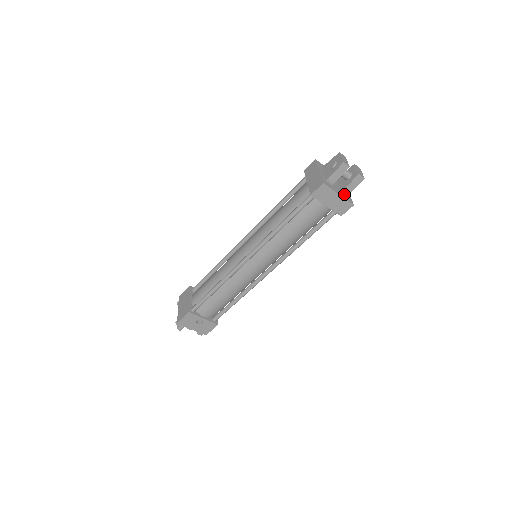
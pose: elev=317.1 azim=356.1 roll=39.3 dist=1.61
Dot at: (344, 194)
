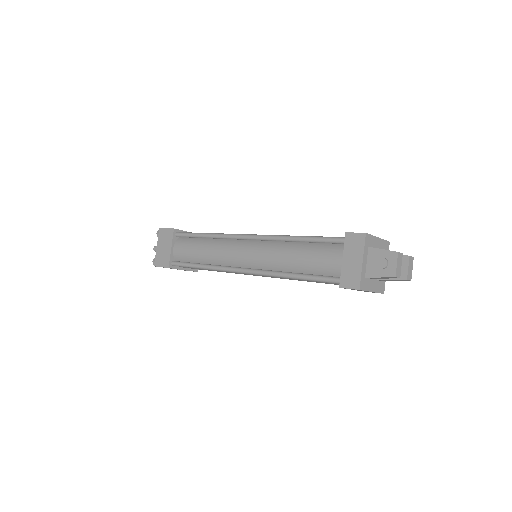
Dot at: (379, 281)
